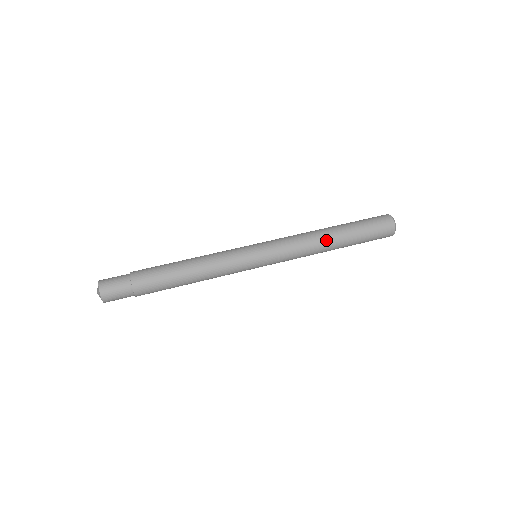
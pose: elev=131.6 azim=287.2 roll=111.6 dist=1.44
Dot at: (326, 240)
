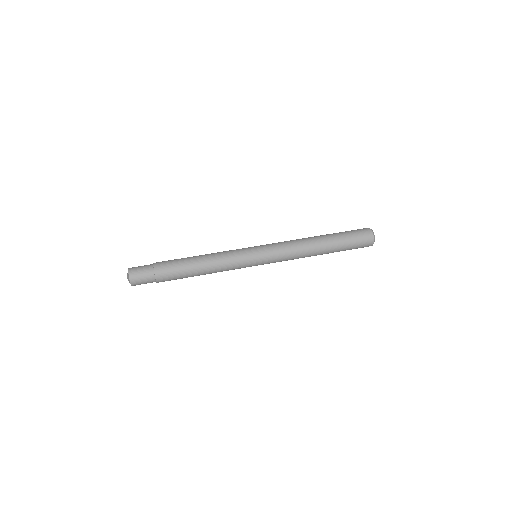
Dot at: (313, 241)
